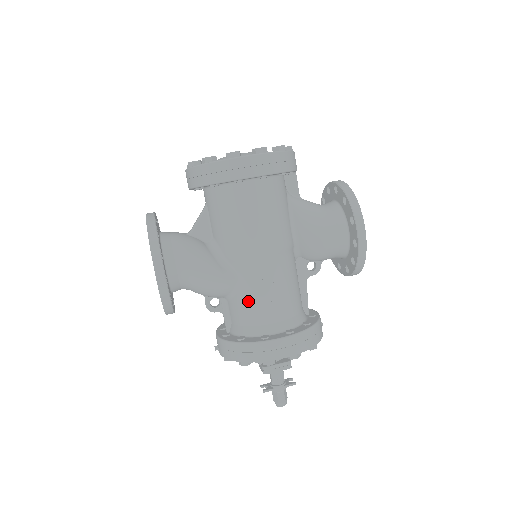
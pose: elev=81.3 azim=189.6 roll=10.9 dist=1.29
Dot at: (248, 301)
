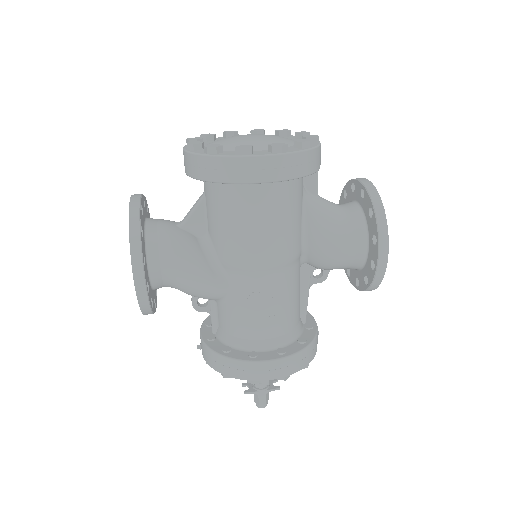
Dot at: (240, 313)
